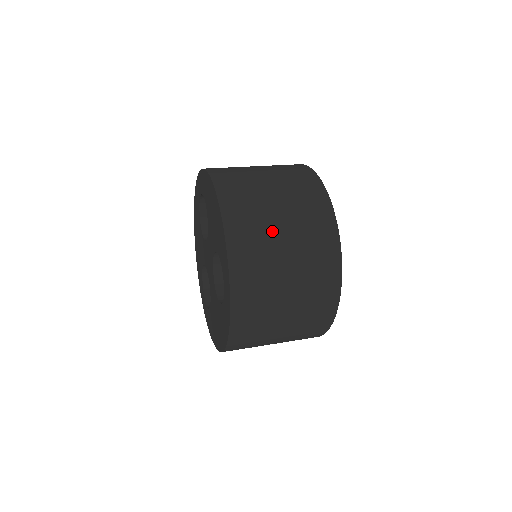
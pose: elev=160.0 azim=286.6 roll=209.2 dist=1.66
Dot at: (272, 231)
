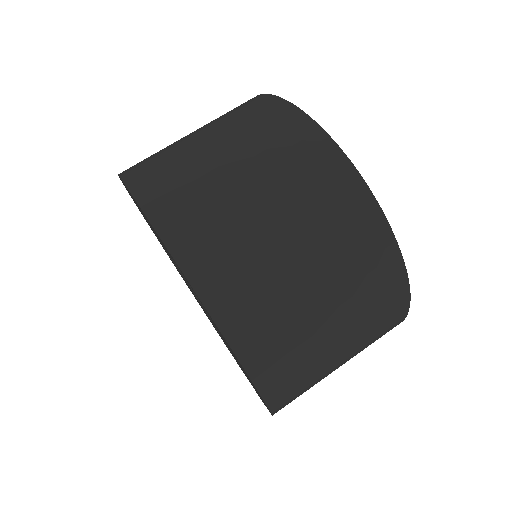
Dot at: occluded
